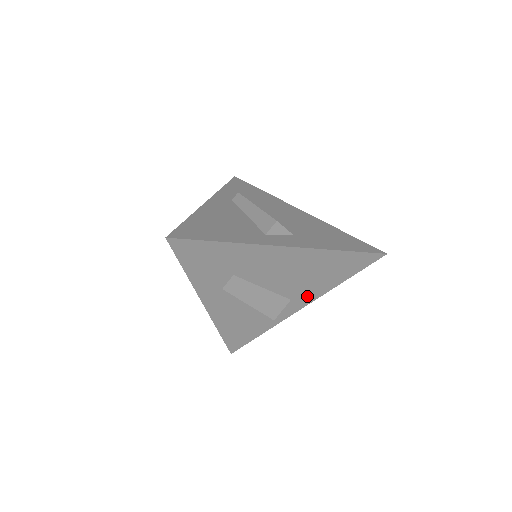
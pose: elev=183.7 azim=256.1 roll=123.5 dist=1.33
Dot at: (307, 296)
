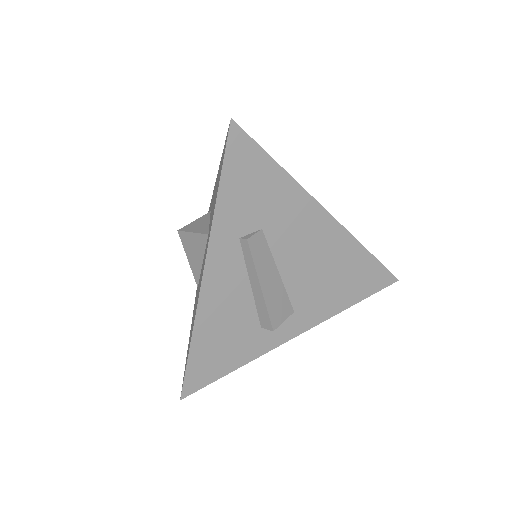
Dot at: (311, 314)
